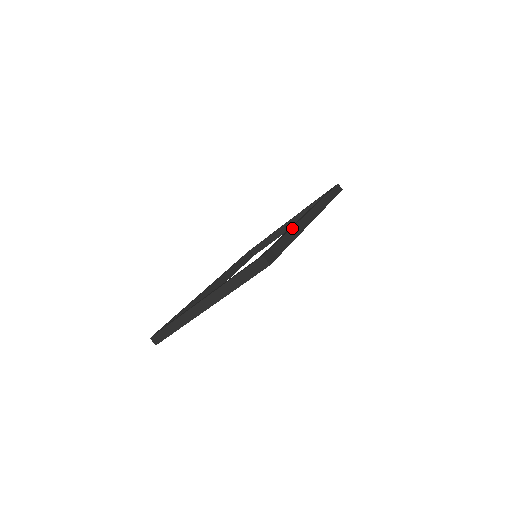
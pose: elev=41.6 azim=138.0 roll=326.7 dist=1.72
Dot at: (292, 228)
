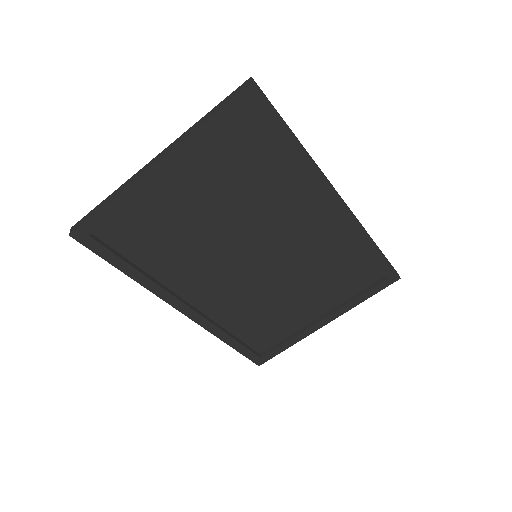
Dot at: occluded
